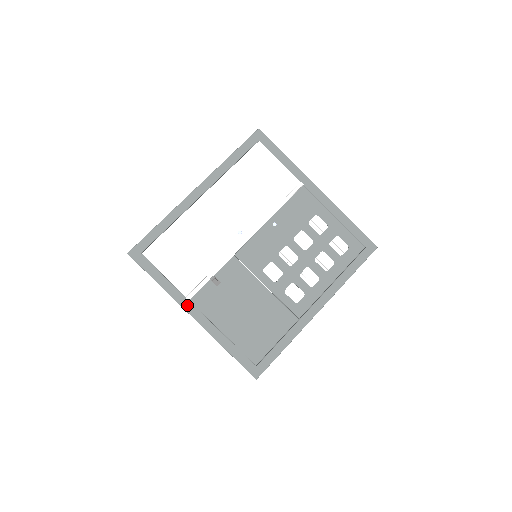
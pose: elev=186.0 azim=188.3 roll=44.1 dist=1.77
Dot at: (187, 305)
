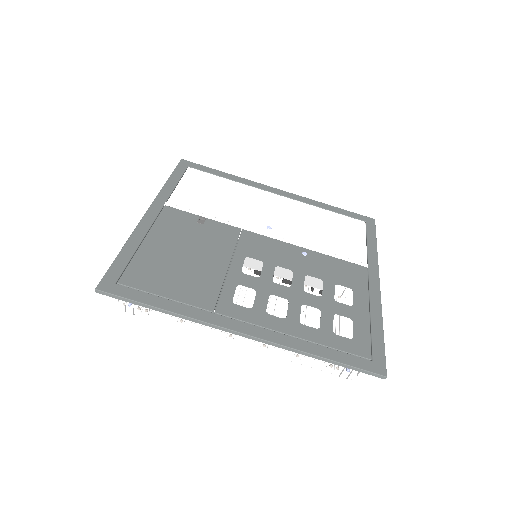
Dot at: (158, 204)
